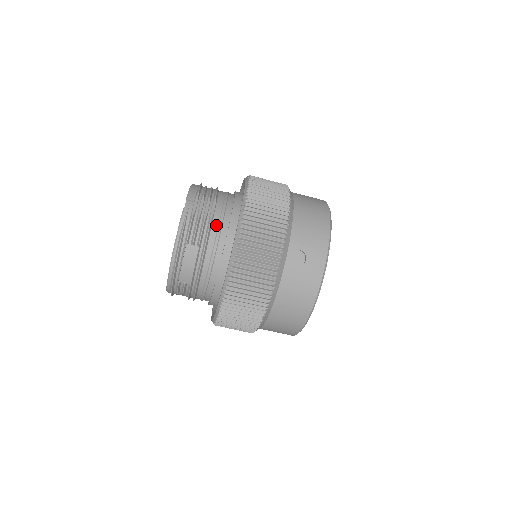
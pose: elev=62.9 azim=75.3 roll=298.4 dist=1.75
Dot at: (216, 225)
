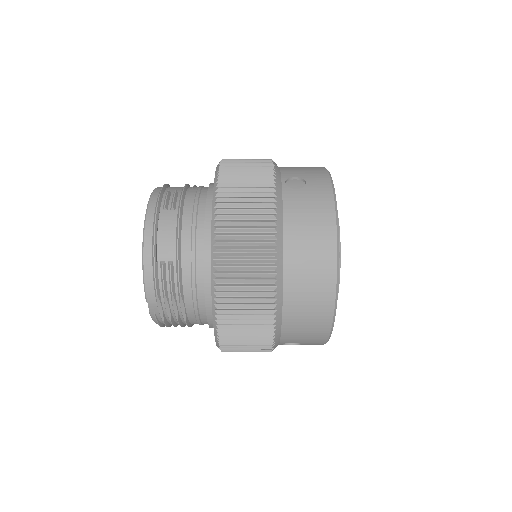
Dot at: (193, 319)
